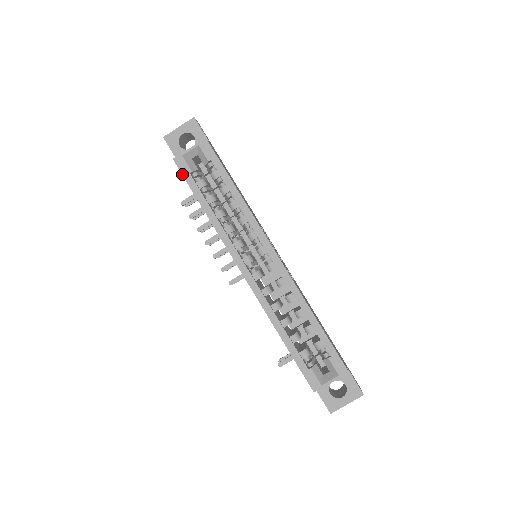
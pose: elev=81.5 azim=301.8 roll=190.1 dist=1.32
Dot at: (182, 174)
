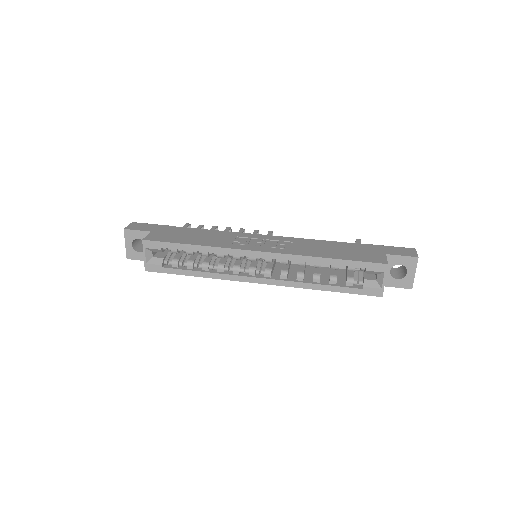
Dot at: occluded
